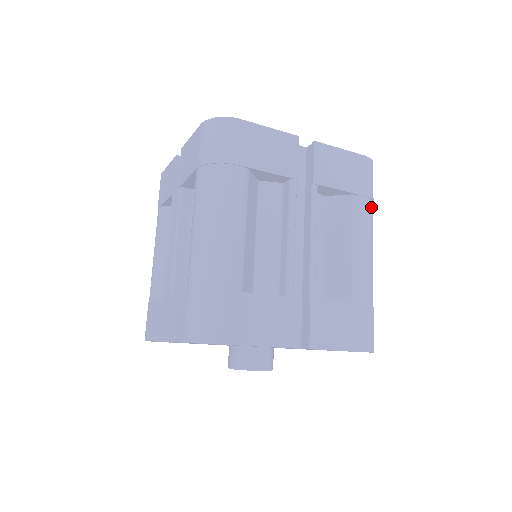
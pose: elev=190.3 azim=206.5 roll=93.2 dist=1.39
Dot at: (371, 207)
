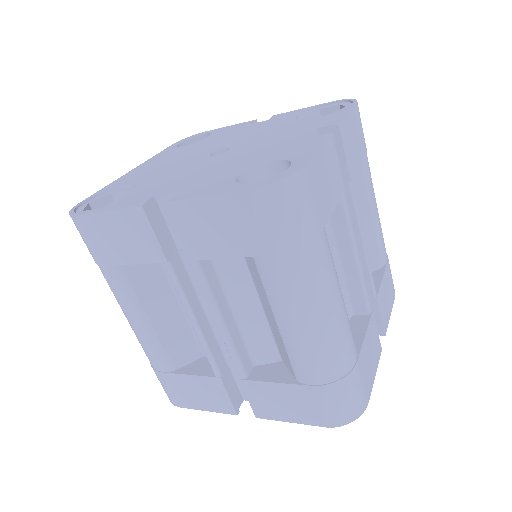
Dot at: occluded
